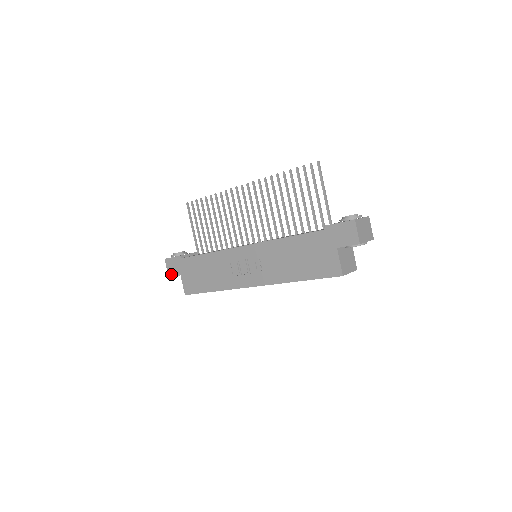
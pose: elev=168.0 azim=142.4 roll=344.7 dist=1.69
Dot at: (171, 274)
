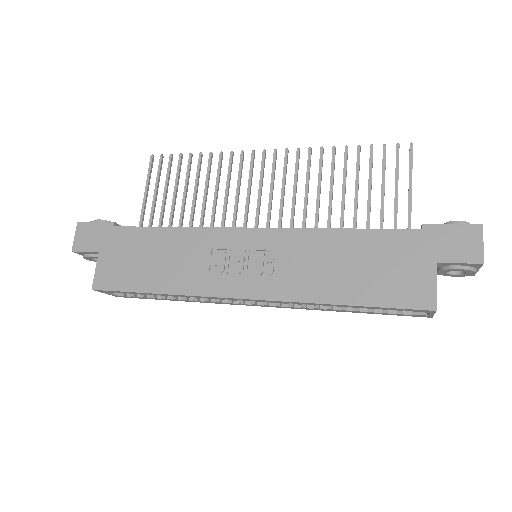
Dot at: (79, 249)
